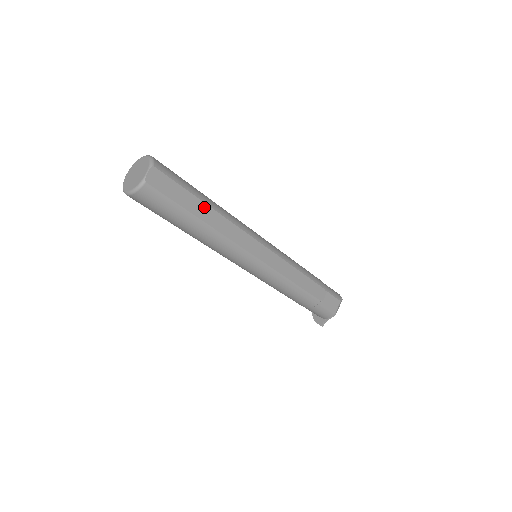
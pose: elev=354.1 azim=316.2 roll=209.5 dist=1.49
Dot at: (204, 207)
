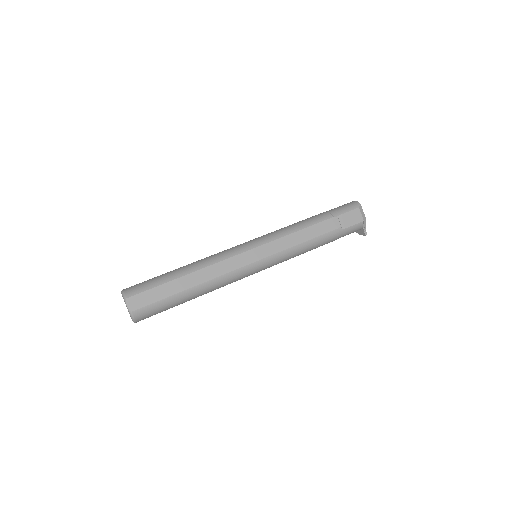
Dot at: (181, 280)
